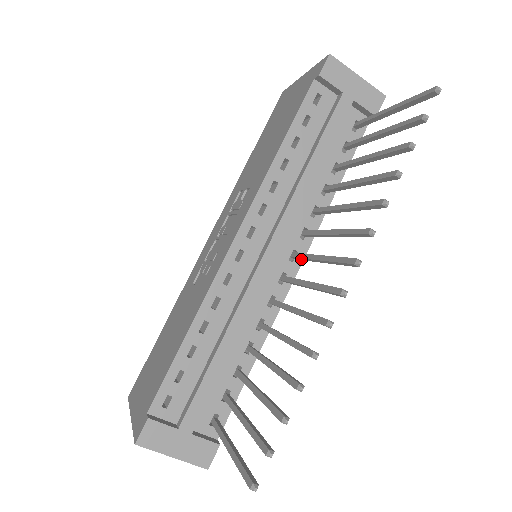
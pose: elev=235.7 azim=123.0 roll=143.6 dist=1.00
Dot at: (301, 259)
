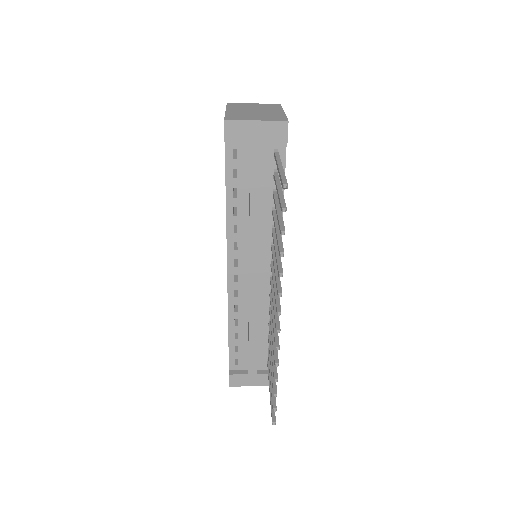
Dot at: occluded
